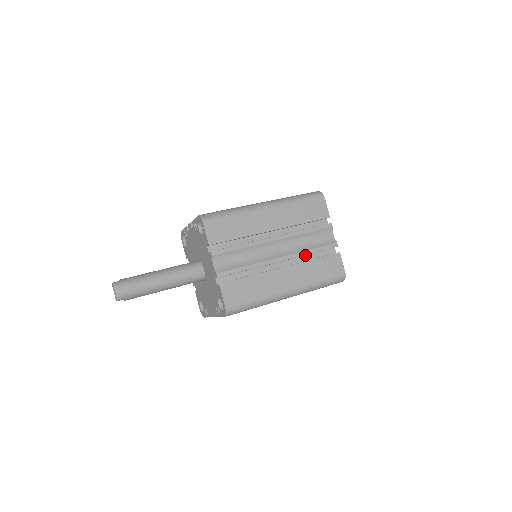
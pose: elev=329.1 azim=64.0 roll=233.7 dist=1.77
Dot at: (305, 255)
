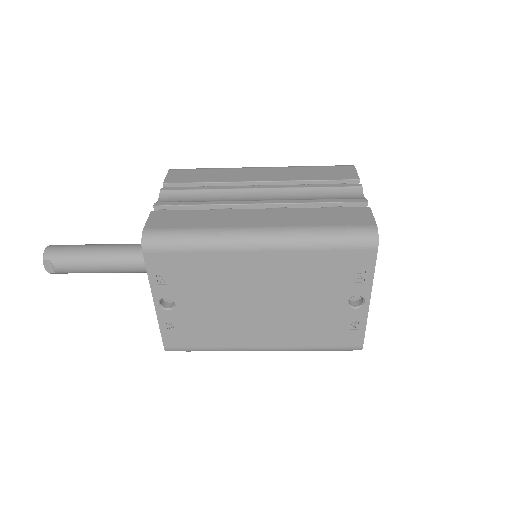
Dot at: occluded
